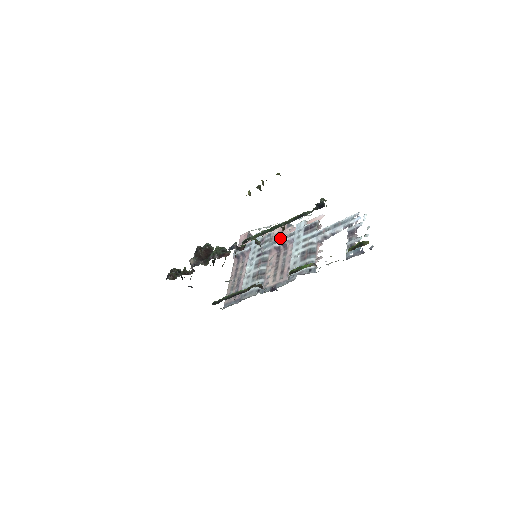
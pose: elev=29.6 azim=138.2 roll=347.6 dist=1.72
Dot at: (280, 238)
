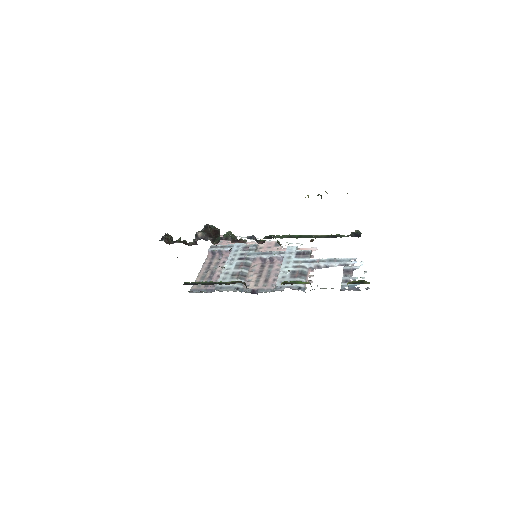
Dot at: (268, 252)
